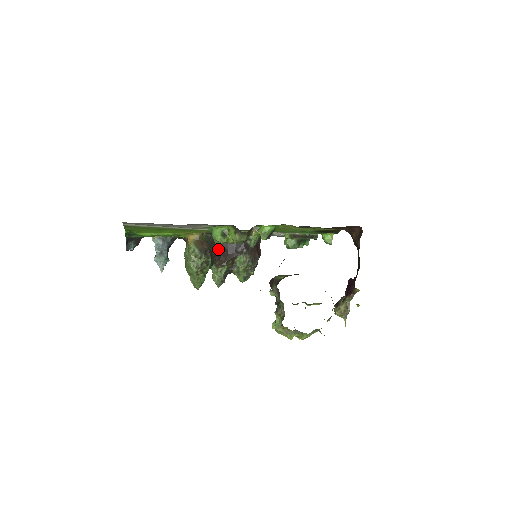
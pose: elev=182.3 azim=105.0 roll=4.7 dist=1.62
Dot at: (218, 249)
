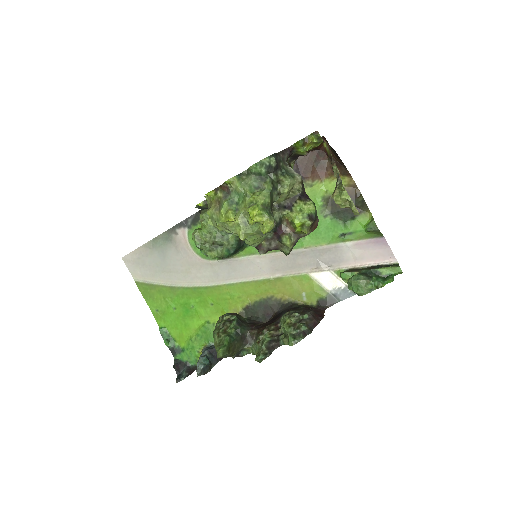
Dot at: occluded
